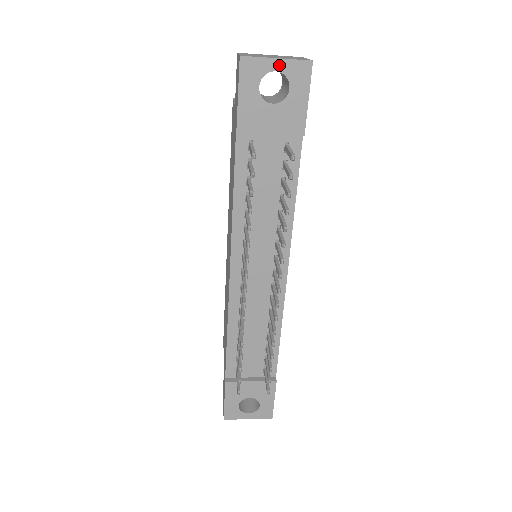
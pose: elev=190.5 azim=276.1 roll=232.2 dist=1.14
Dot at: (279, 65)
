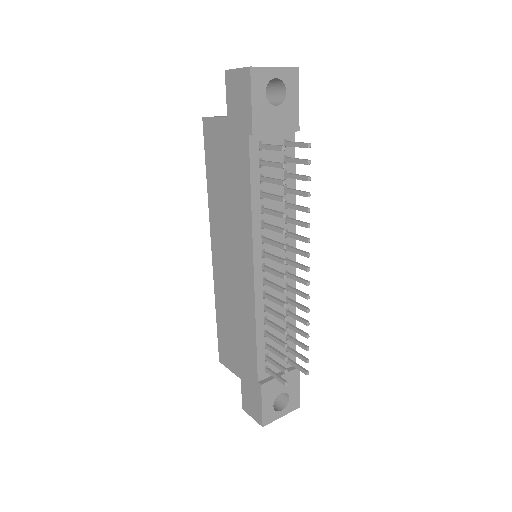
Dot at: (278, 73)
